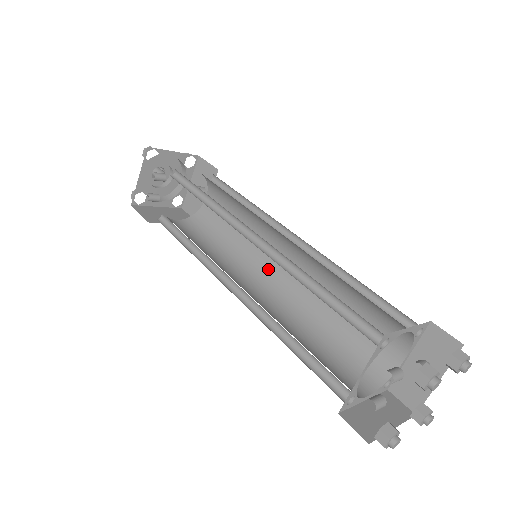
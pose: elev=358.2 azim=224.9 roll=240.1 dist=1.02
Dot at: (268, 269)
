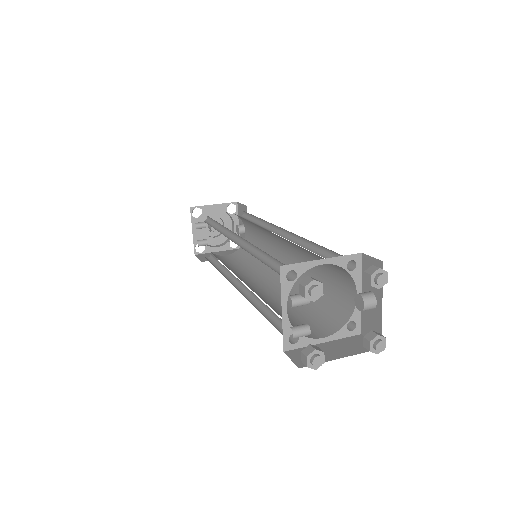
Dot at: occluded
